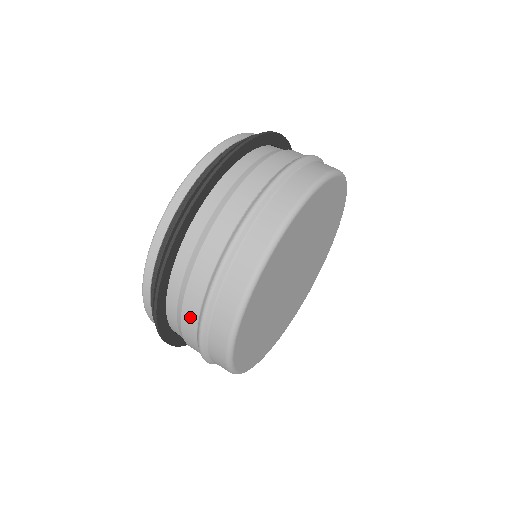
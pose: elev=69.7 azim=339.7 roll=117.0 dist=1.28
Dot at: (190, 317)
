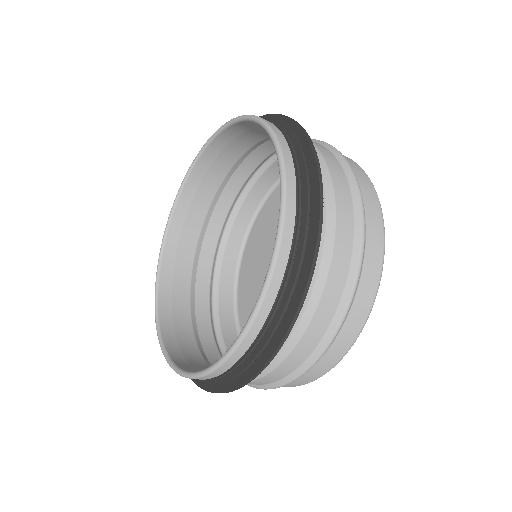
Dot at: (268, 380)
